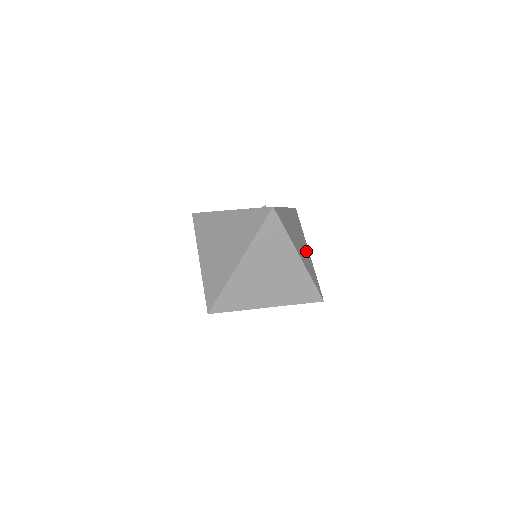
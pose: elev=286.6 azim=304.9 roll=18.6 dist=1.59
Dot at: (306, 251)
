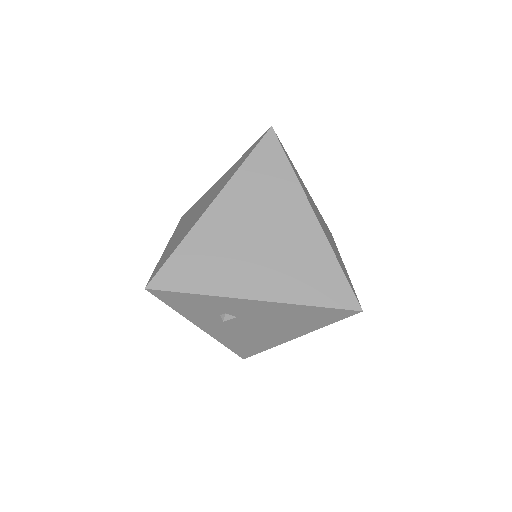
Dot at: occluded
